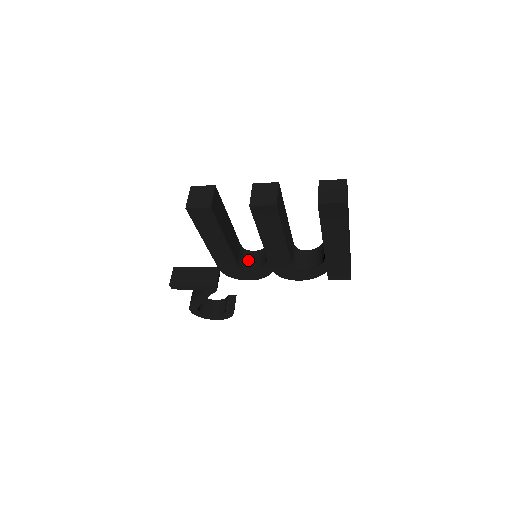
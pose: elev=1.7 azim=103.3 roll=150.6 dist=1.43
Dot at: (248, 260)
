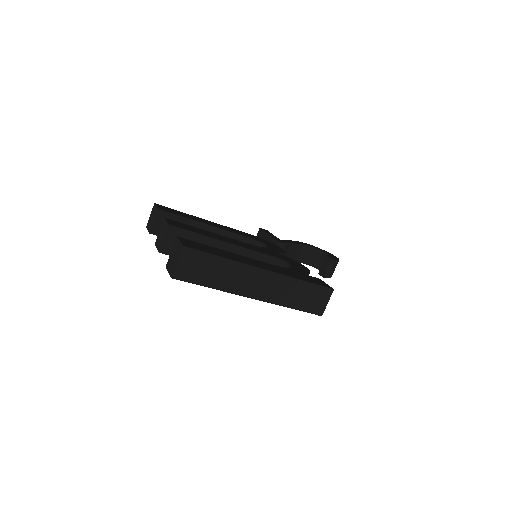
Dot at: occluded
